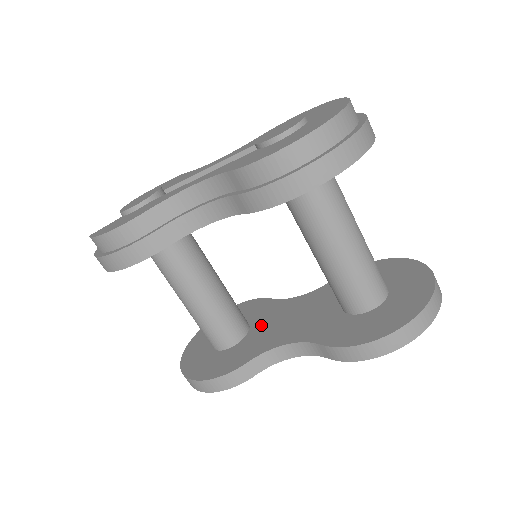
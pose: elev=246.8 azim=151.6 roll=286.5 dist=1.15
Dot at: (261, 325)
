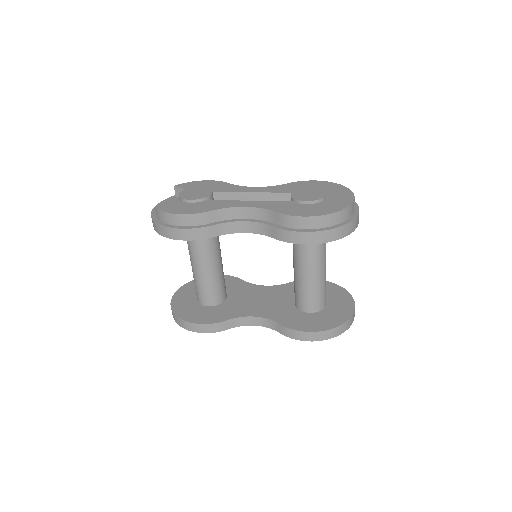
Dot at: (236, 297)
